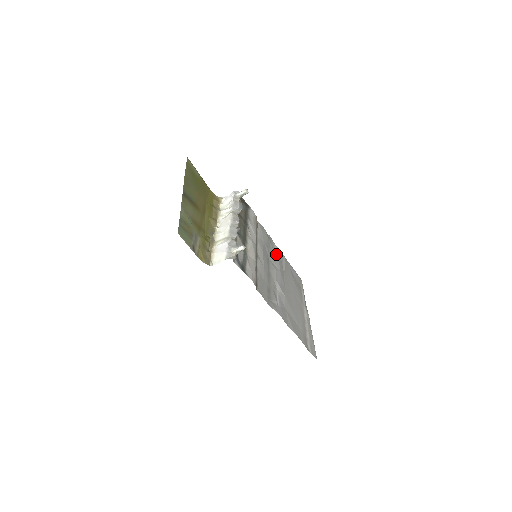
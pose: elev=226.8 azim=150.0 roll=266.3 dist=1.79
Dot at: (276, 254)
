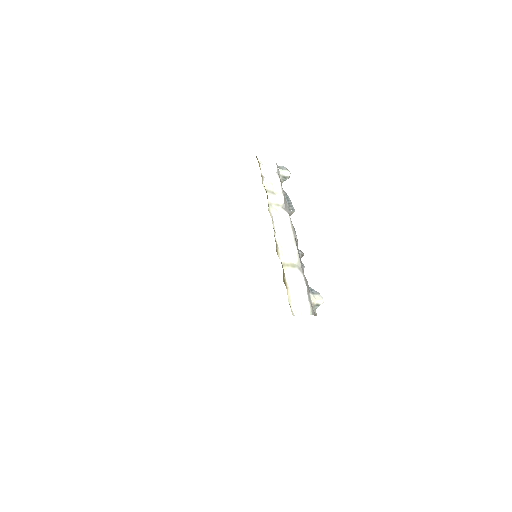
Dot at: occluded
